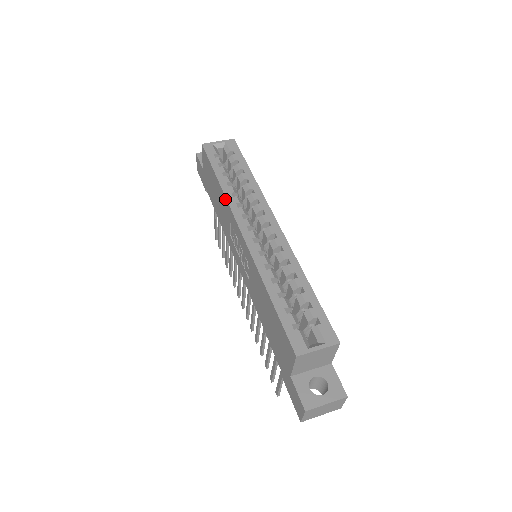
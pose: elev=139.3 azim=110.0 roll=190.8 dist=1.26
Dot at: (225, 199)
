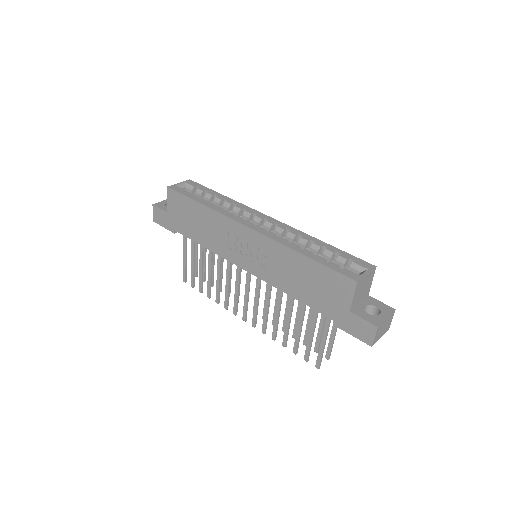
Dot at: (217, 214)
